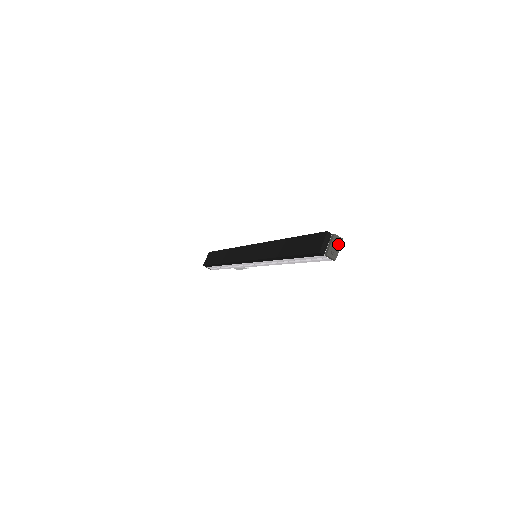
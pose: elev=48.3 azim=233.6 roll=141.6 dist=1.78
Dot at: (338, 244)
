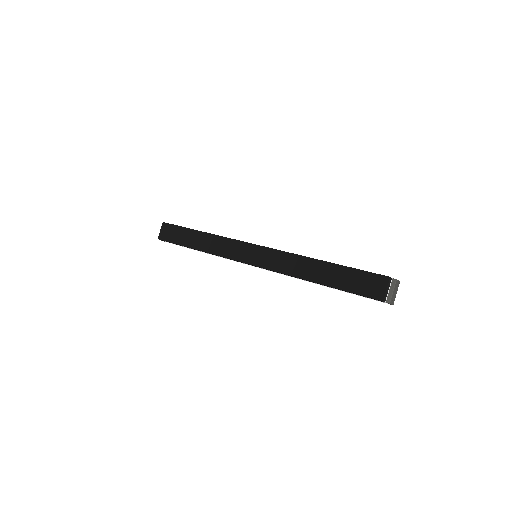
Dot at: (397, 288)
